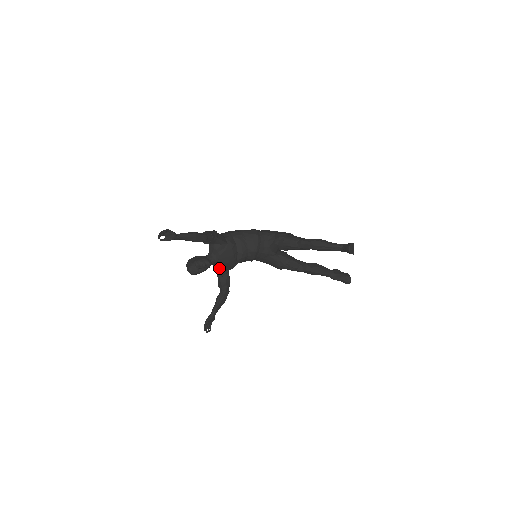
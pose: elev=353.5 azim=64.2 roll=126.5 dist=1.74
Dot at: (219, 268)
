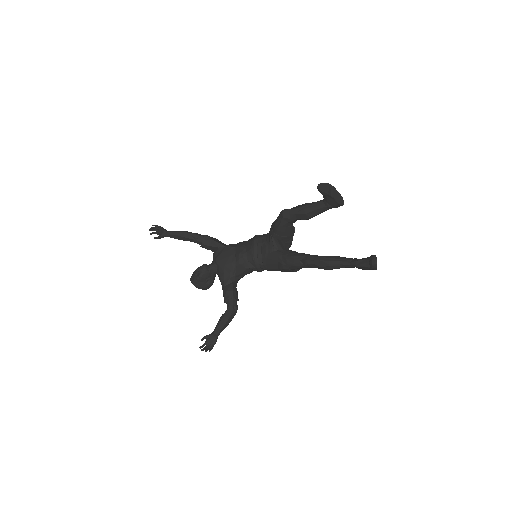
Dot at: (219, 275)
